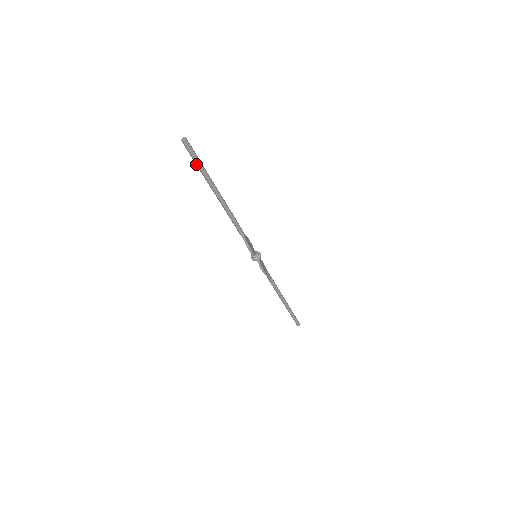
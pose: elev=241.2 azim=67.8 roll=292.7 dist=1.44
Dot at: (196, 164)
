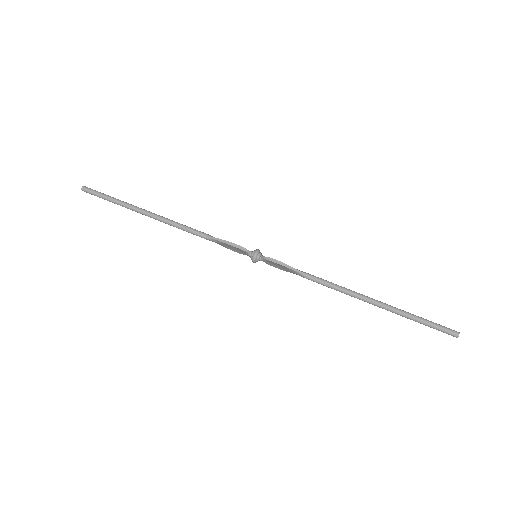
Dot at: (107, 199)
